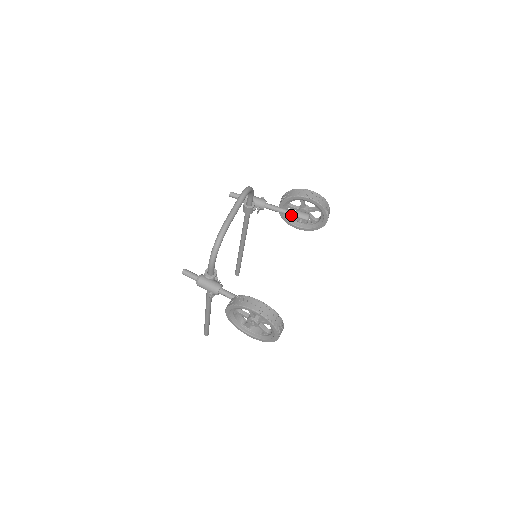
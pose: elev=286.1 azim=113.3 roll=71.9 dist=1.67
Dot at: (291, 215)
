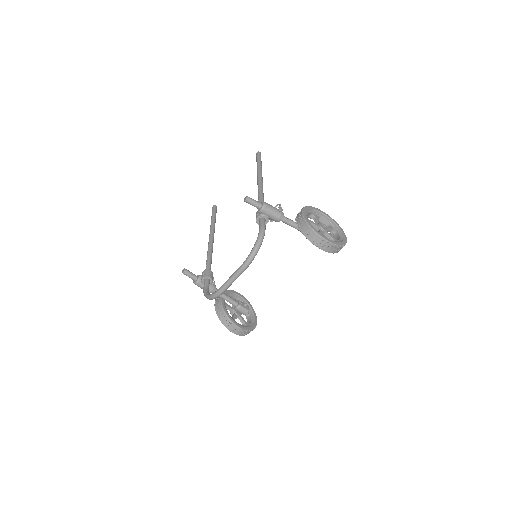
Dot at: occluded
